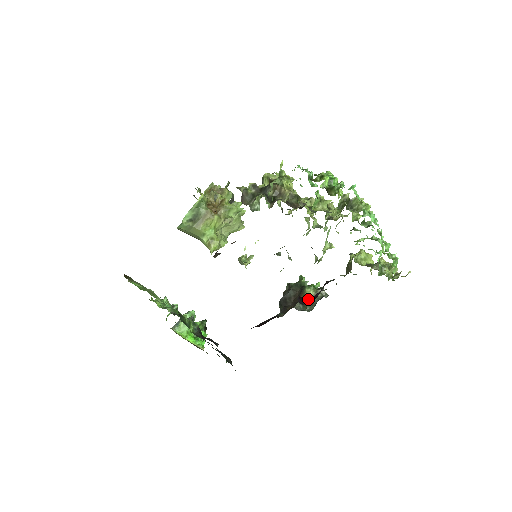
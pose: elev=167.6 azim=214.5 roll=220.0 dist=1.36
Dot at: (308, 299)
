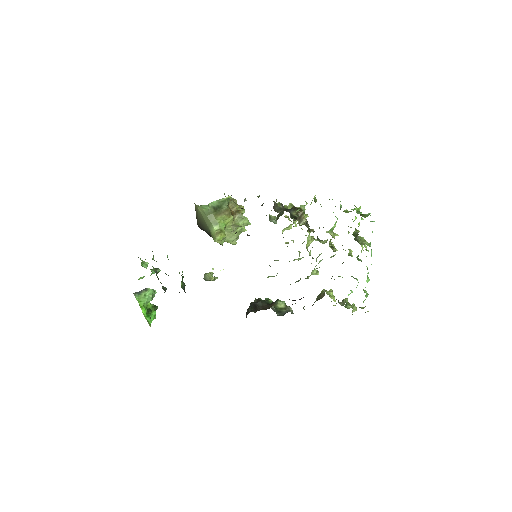
Dot at: occluded
